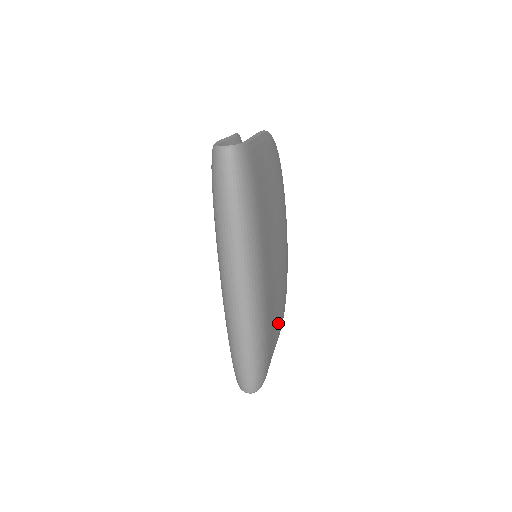
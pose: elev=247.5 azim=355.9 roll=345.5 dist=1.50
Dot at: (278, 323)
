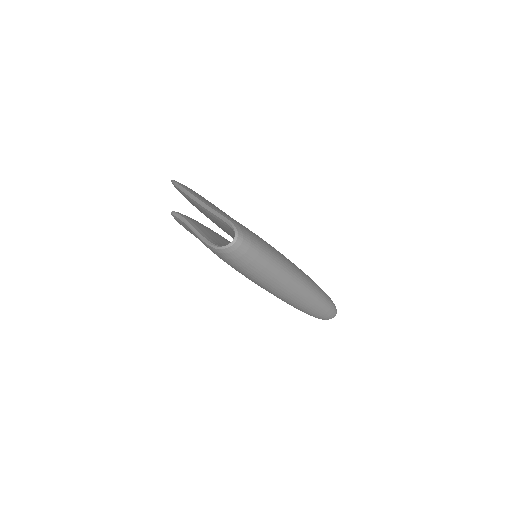
Dot at: occluded
